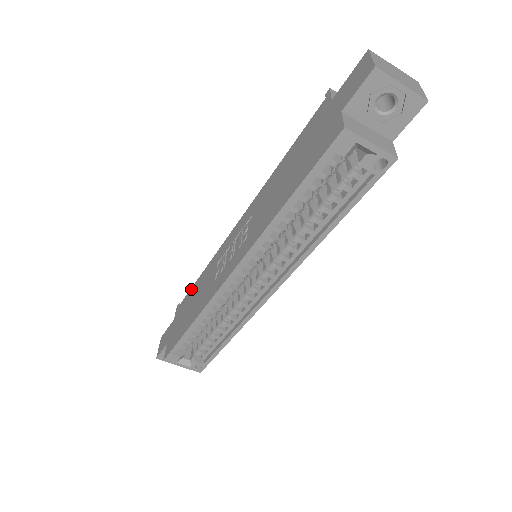
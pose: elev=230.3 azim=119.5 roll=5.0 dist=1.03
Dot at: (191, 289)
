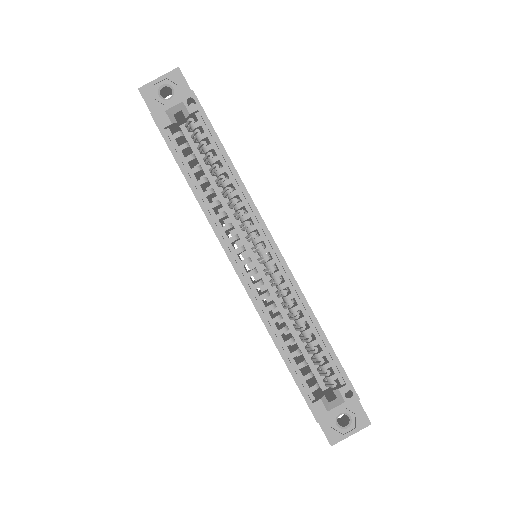
Dot at: occluded
